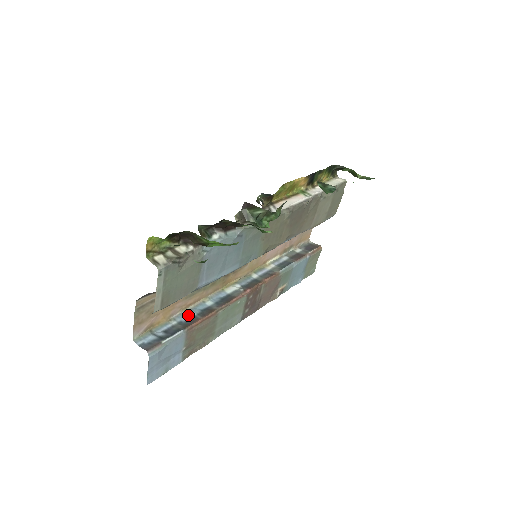
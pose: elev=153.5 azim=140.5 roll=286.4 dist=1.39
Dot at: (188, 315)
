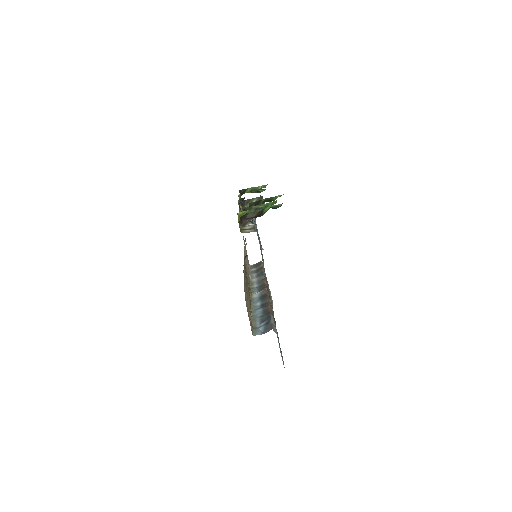
Dot at: (258, 312)
